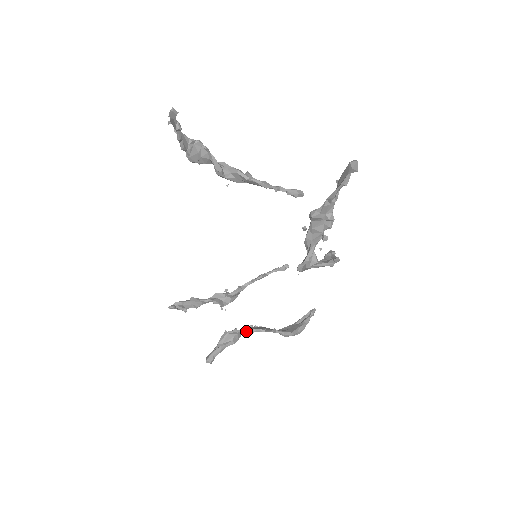
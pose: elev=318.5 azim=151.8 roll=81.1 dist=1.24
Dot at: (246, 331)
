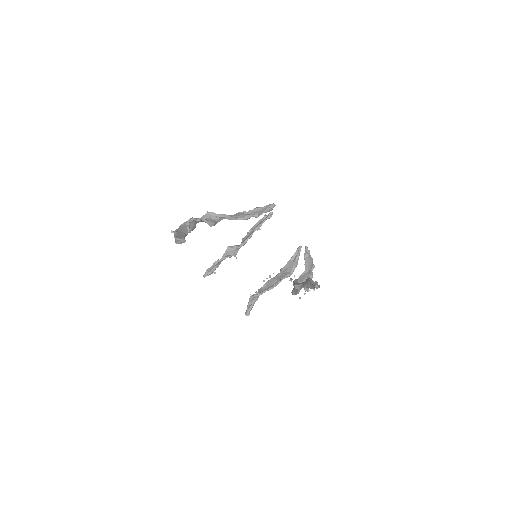
Dot at: occluded
